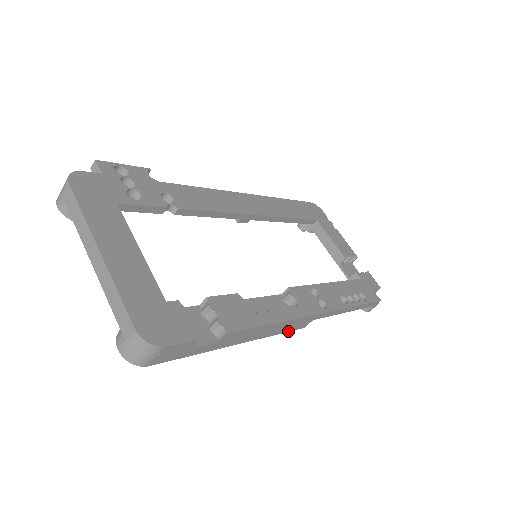
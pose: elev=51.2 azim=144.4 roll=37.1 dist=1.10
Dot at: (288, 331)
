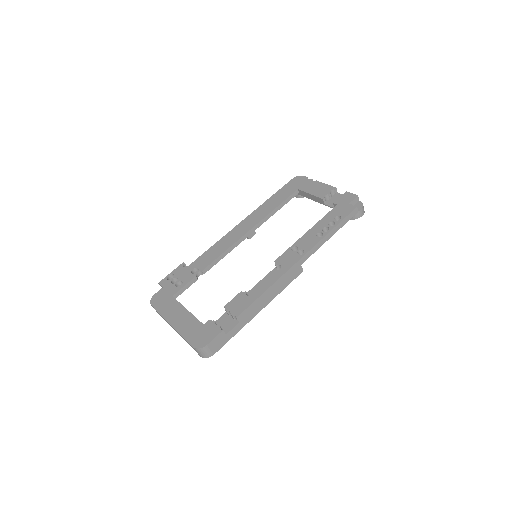
Dot at: occluded
